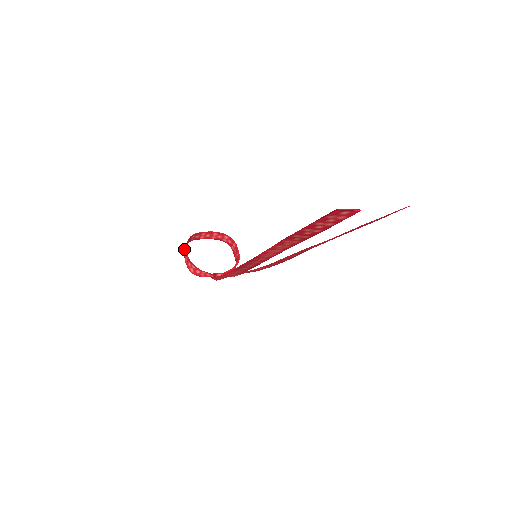
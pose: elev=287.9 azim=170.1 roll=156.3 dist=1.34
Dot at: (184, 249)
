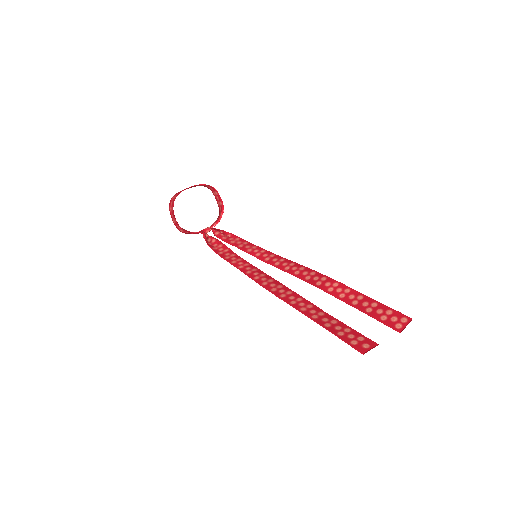
Dot at: (169, 208)
